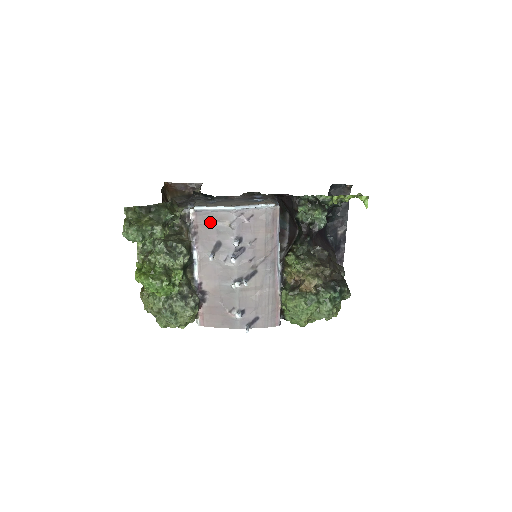
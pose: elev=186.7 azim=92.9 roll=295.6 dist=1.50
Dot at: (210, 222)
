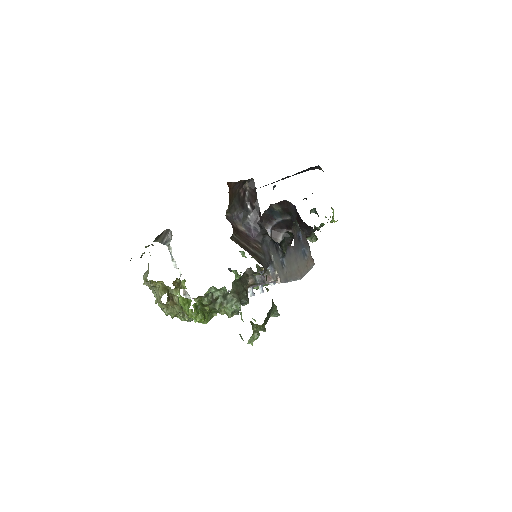
Dot at: occluded
